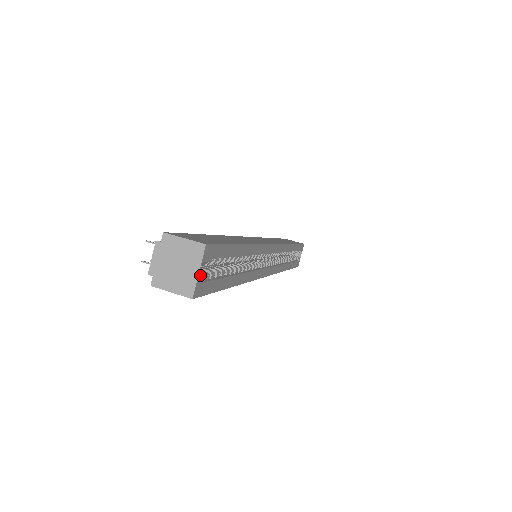
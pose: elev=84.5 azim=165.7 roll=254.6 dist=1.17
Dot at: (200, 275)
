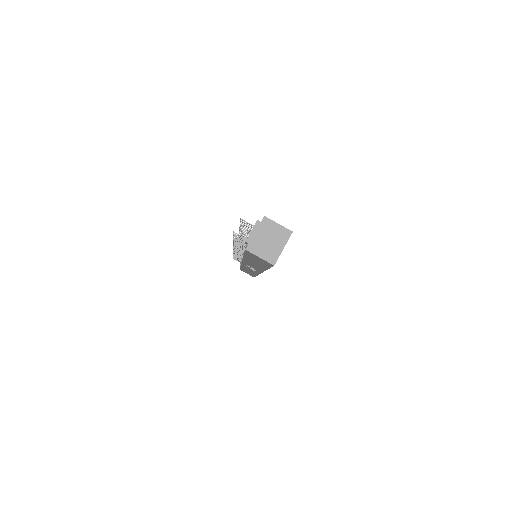
Dot at: occluded
